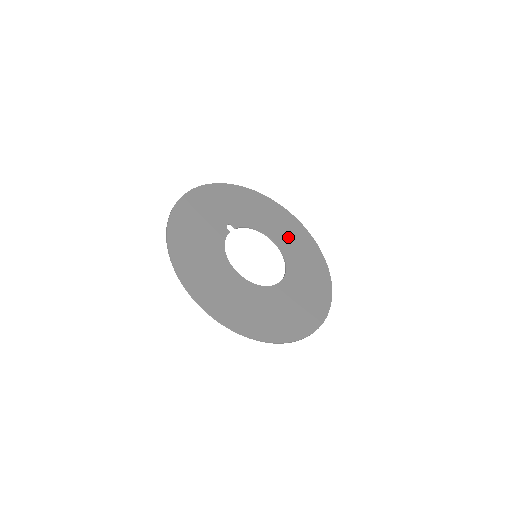
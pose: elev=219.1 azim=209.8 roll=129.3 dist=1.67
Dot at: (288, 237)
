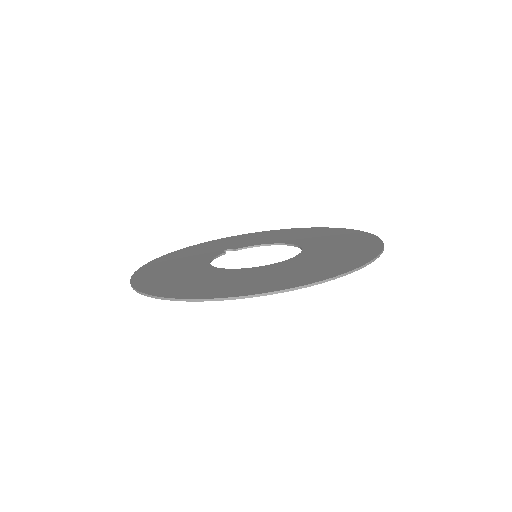
Dot at: (315, 238)
